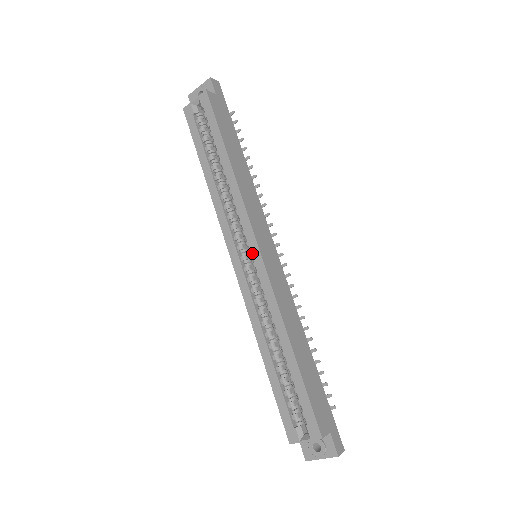
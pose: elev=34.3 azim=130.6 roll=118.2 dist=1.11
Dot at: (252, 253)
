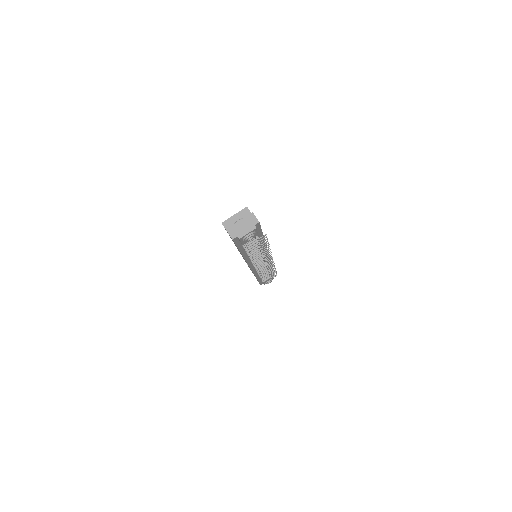
Dot at: occluded
